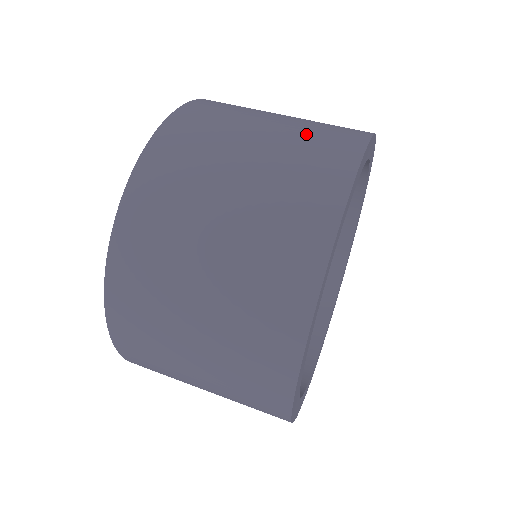
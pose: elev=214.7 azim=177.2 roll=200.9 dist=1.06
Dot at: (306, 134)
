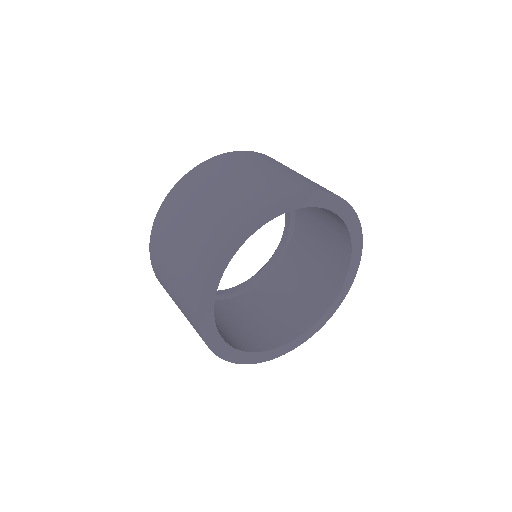
Dot at: (219, 211)
